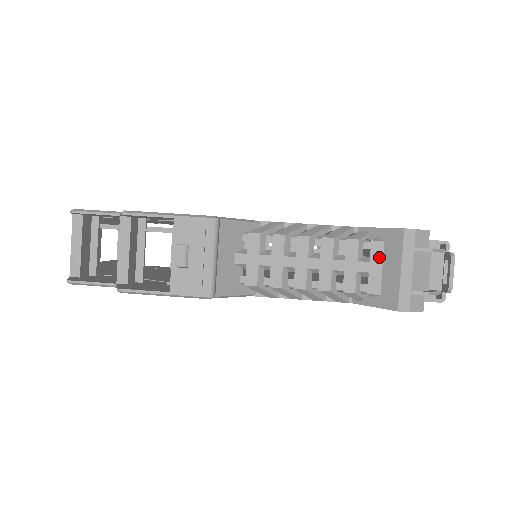
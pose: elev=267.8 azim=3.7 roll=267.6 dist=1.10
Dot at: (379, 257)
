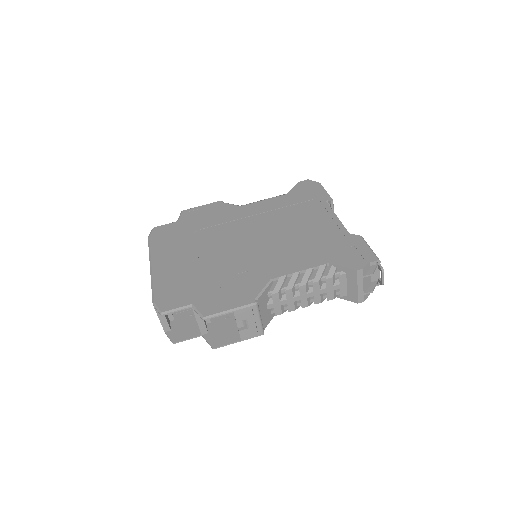
Dot at: (344, 281)
